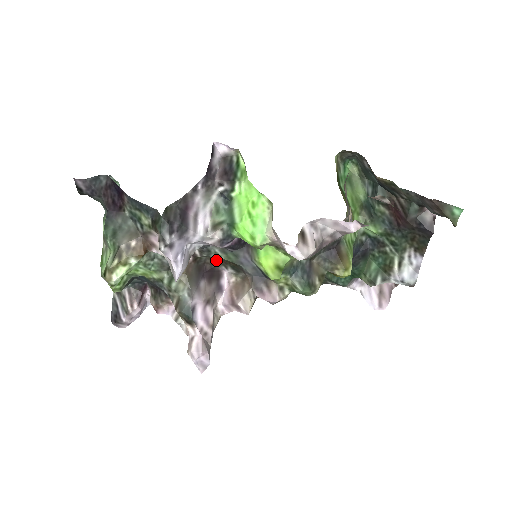
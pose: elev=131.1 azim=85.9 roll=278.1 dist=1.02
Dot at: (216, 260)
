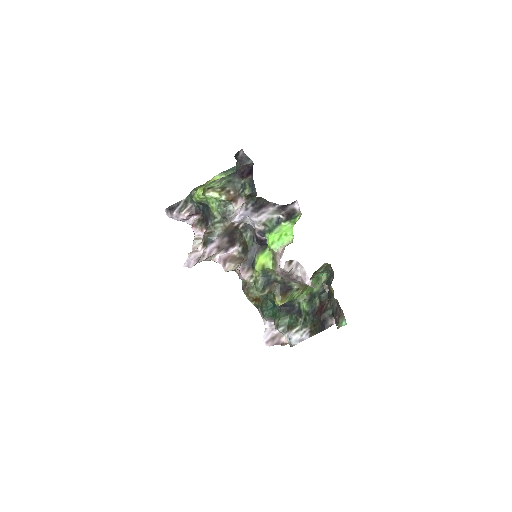
Dot at: (241, 238)
